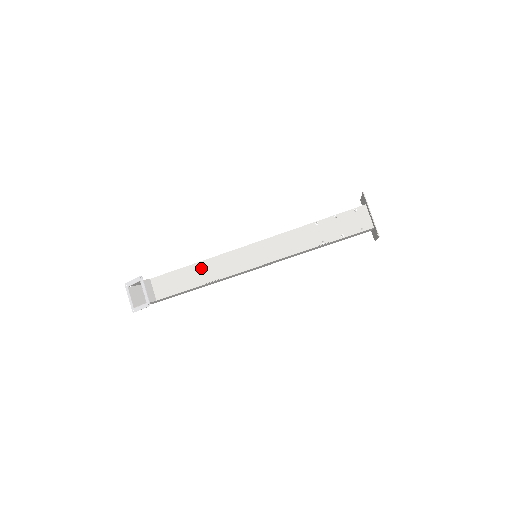
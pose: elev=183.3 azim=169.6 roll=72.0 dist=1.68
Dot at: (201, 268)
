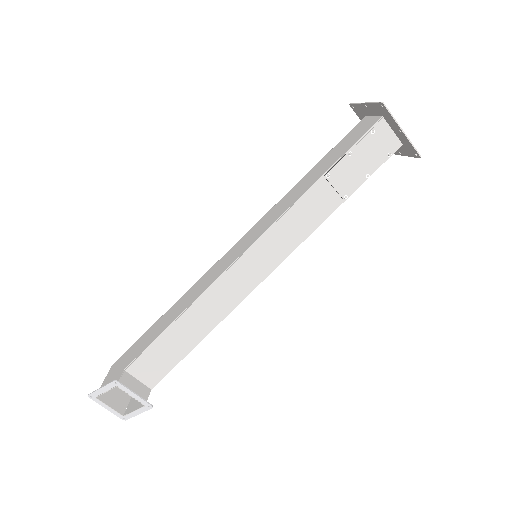
Dot at: (193, 316)
